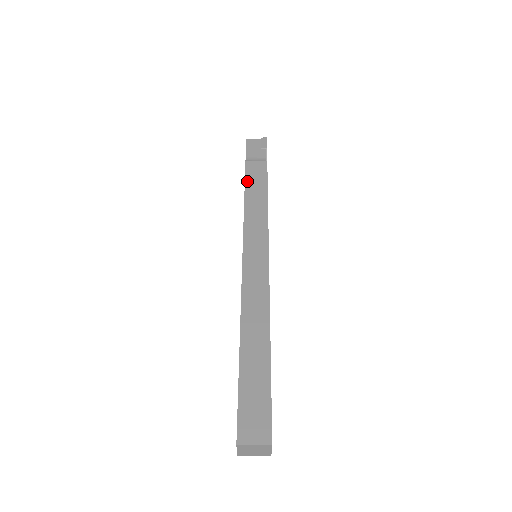
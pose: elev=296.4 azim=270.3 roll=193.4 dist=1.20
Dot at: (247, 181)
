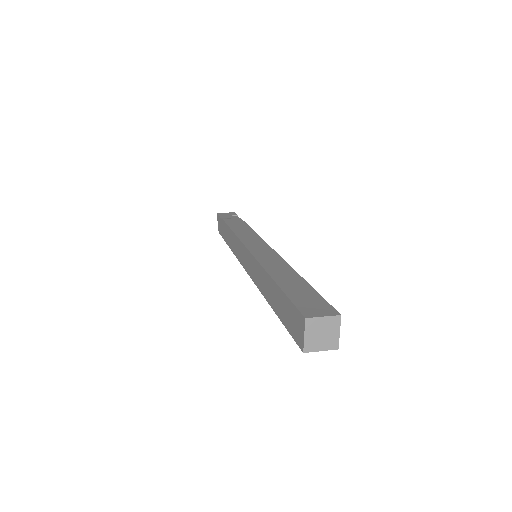
Dot at: (229, 224)
